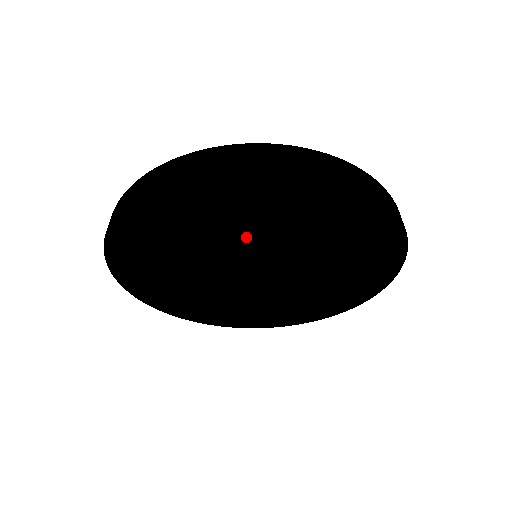
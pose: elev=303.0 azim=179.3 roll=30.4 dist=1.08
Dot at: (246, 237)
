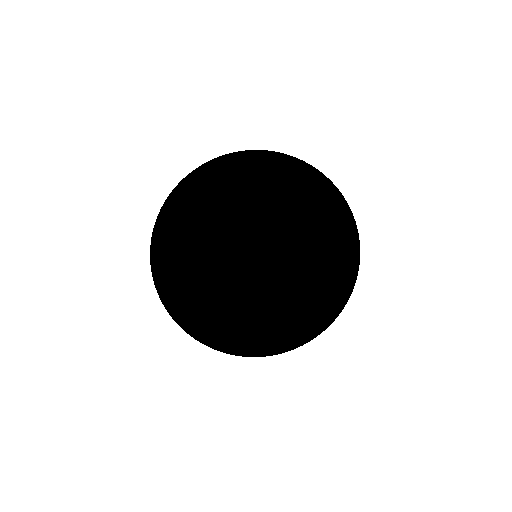
Dot at: (238, 217)
